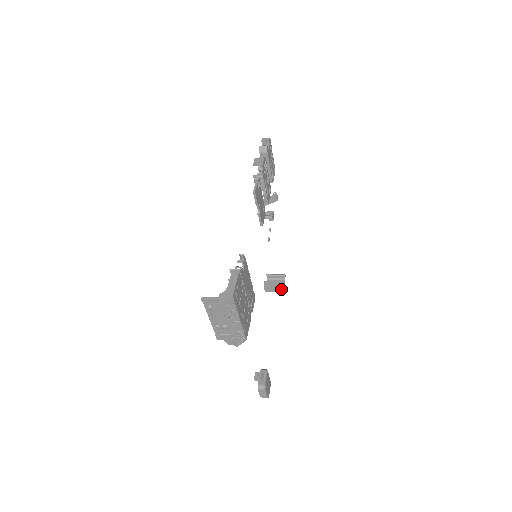
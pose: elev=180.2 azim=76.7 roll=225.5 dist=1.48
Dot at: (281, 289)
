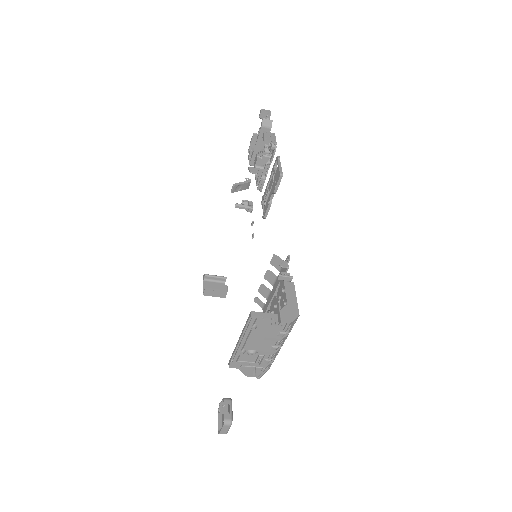
Dot at: (224, 294)
